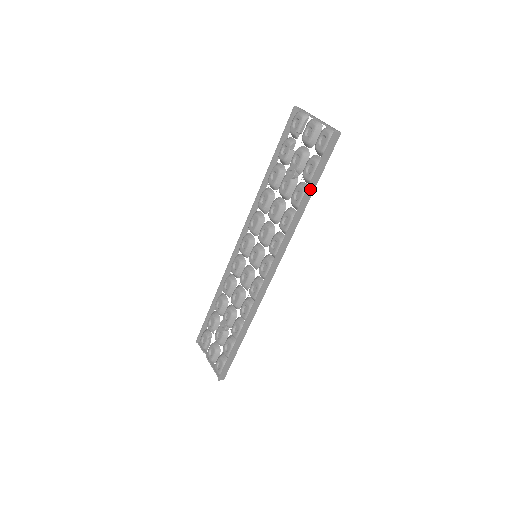
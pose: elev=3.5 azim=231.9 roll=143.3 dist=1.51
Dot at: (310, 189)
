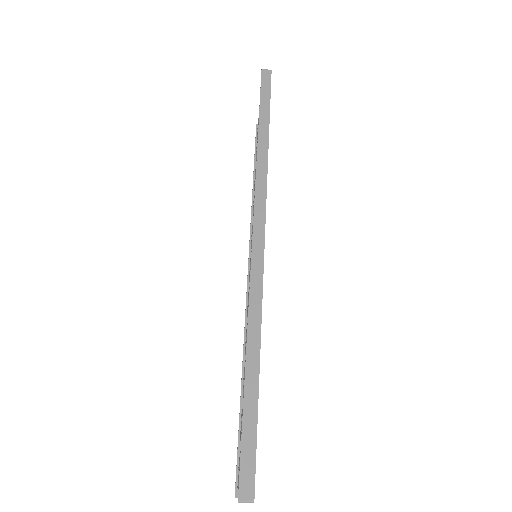
Dot at: (262, 122)
